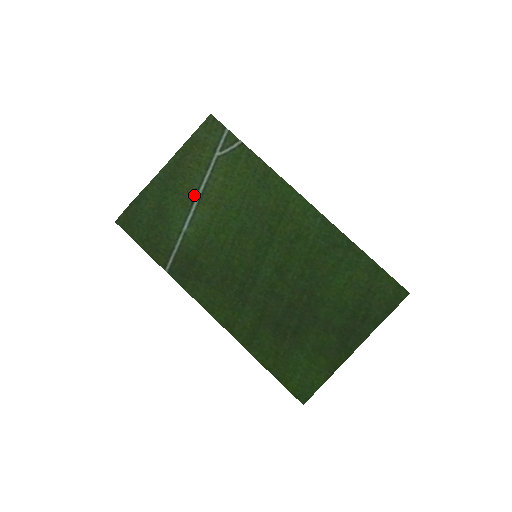
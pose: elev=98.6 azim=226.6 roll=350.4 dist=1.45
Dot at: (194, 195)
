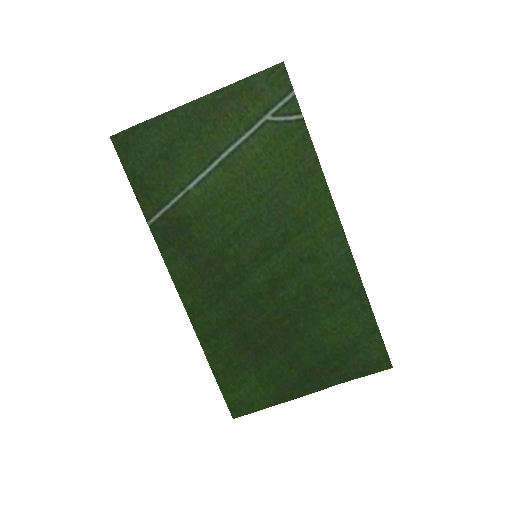
Dot at: (218, 153)
